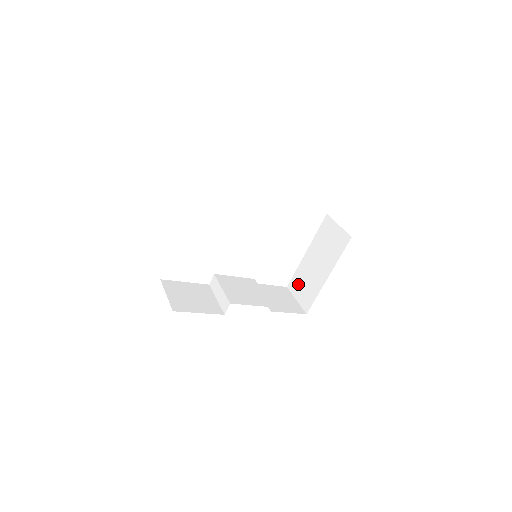
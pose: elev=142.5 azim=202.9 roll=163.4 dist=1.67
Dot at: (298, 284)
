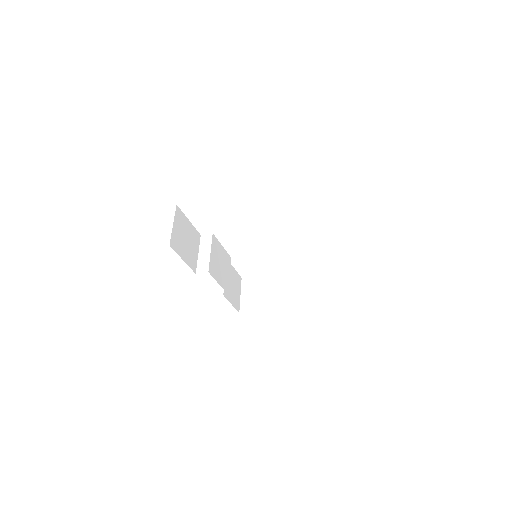
Dot at: (253, 286)
